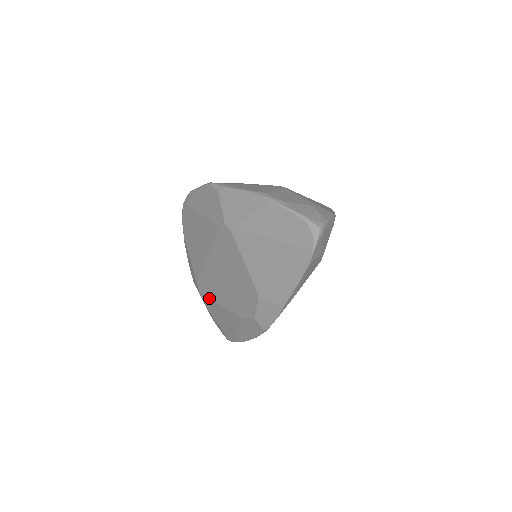
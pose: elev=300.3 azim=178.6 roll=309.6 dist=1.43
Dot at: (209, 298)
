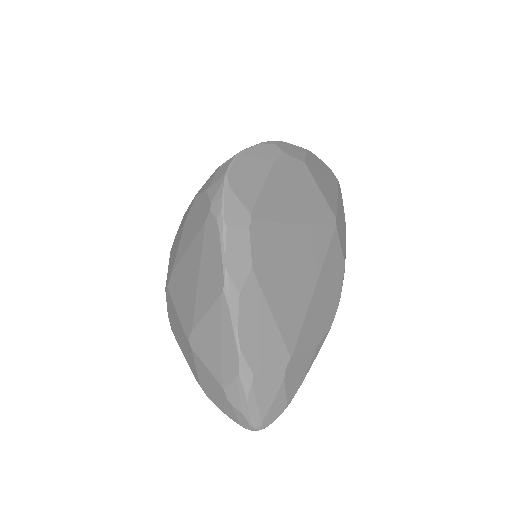
Dot at: occluded
